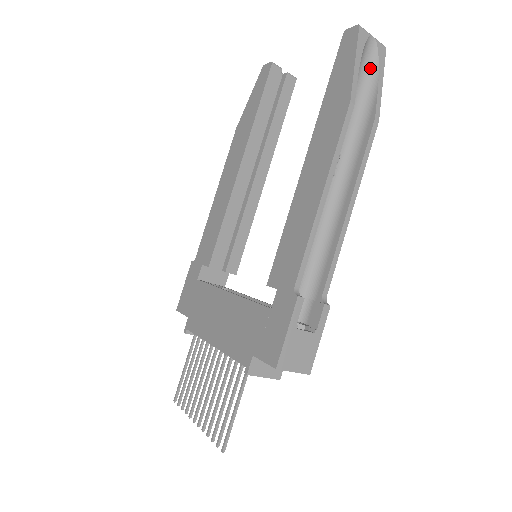
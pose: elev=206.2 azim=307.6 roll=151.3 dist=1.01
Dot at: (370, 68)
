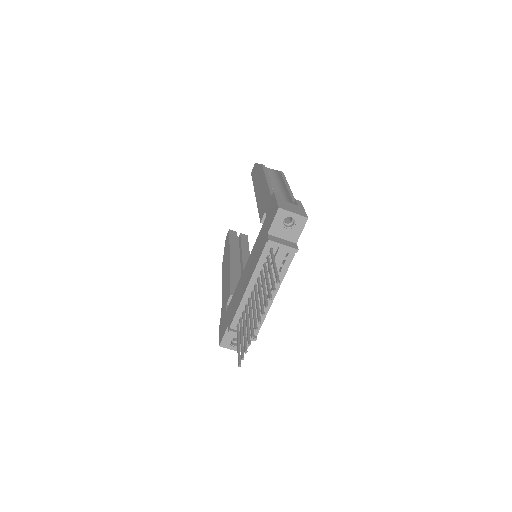
Dot at: (269, 171)
